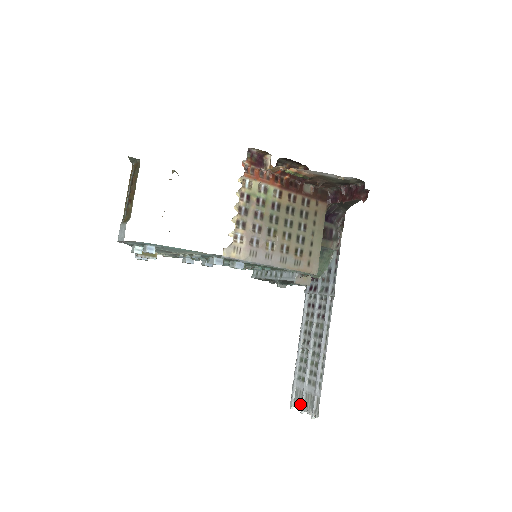
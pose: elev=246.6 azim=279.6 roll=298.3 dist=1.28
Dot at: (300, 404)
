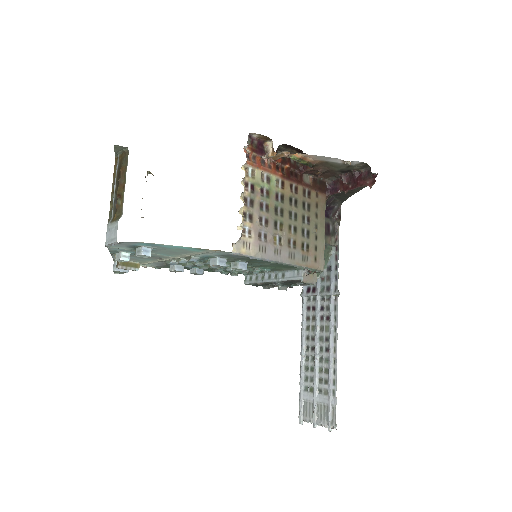
Dot at: (311, 417)
